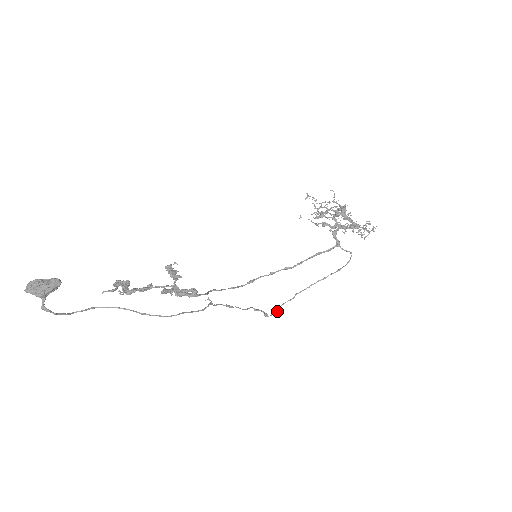
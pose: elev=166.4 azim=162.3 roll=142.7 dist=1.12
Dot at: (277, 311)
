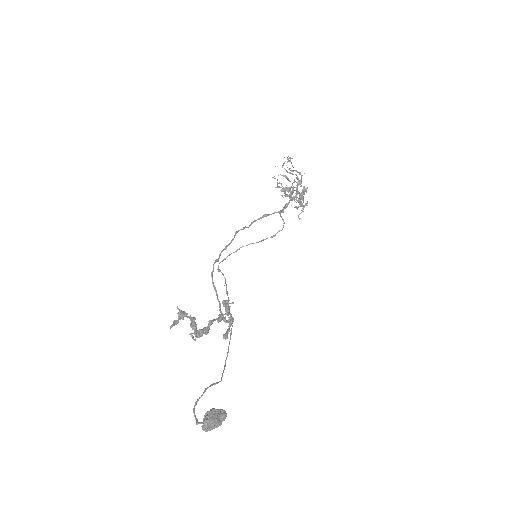
Dot at: (222, 261)
